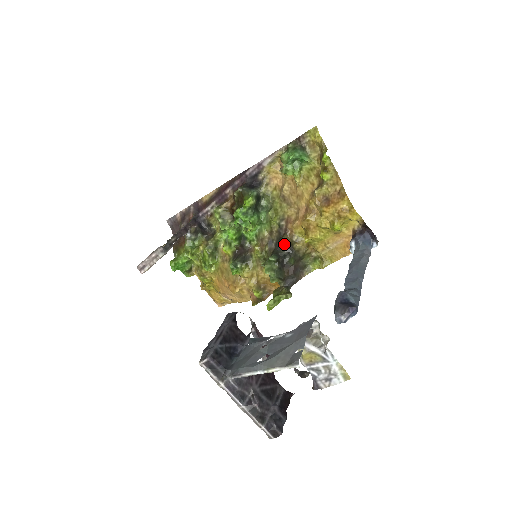
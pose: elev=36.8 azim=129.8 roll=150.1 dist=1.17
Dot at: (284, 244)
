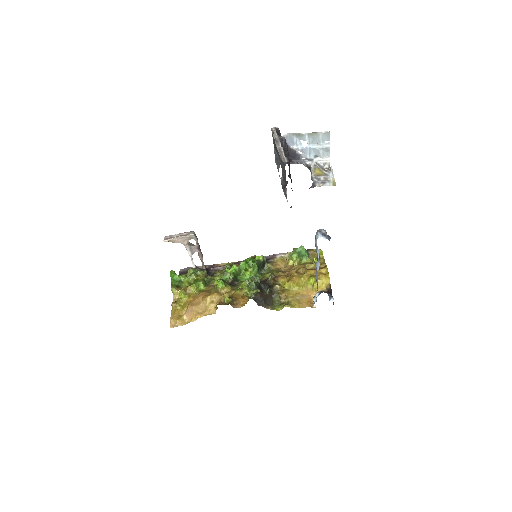
Dot at: (268, 283)
